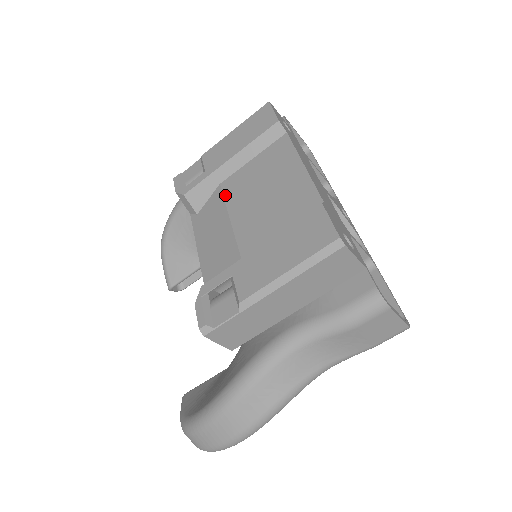
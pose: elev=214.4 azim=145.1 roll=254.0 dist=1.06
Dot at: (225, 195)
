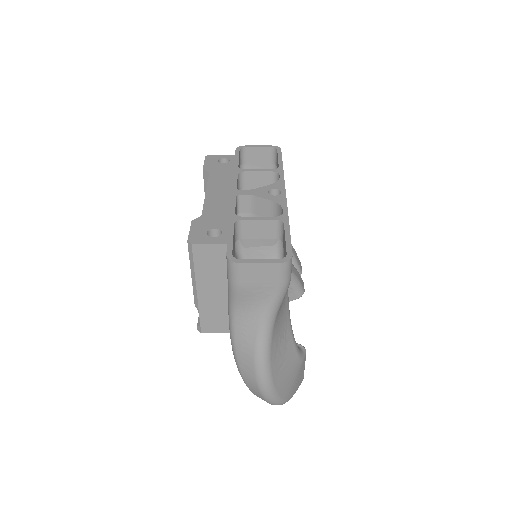
Dot at: occluded
